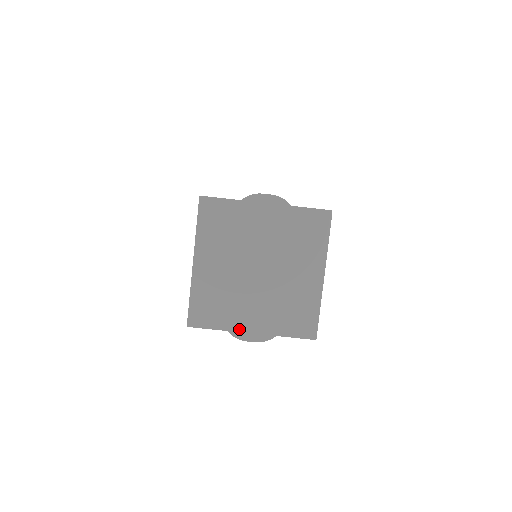
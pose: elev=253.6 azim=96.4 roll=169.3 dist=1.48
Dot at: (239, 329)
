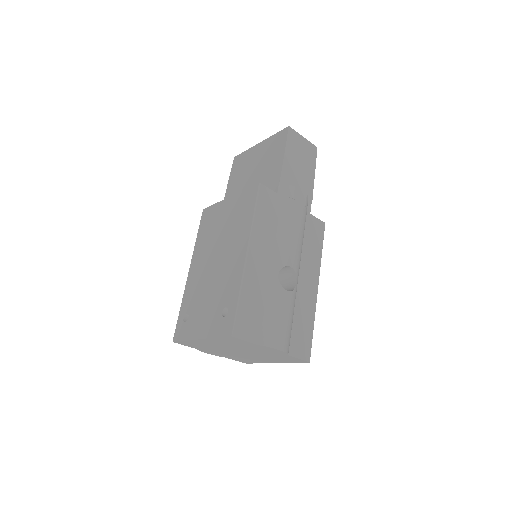
Dot at: (205, 351)
